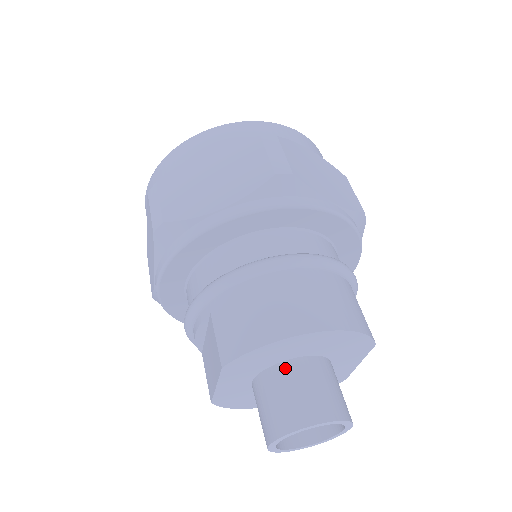
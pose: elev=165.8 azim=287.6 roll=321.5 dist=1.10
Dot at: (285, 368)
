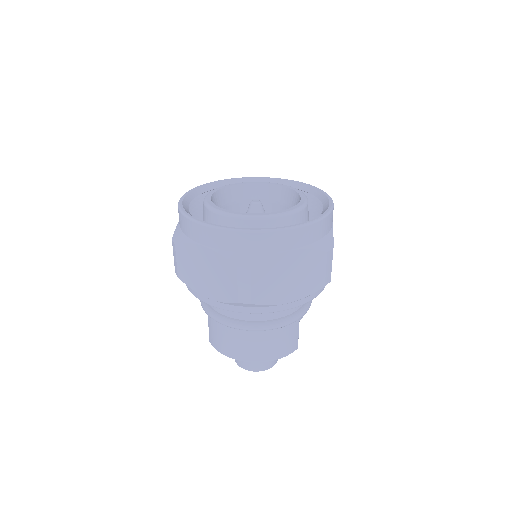
Dot at: occluded
